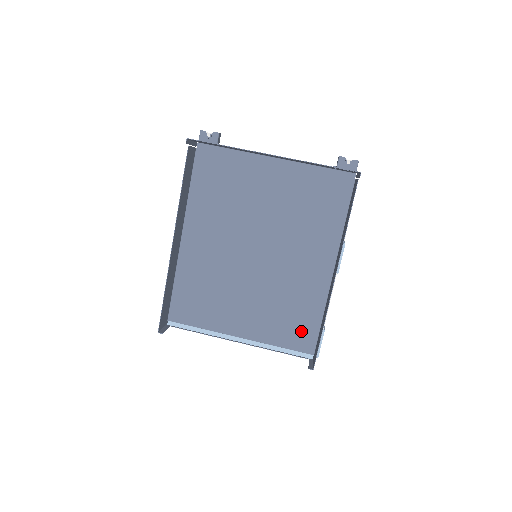
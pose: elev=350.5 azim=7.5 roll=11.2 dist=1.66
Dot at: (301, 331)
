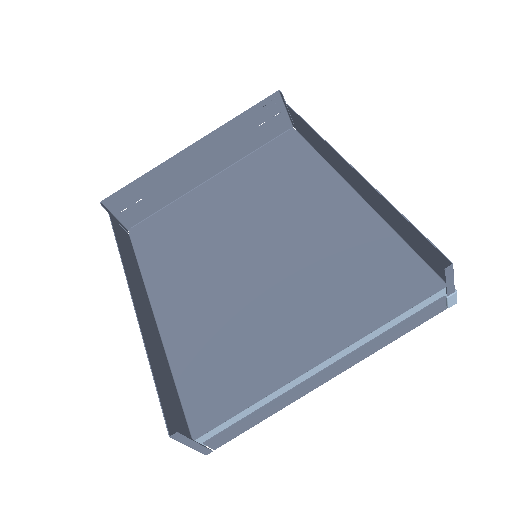
Dot at: (393, 276)
